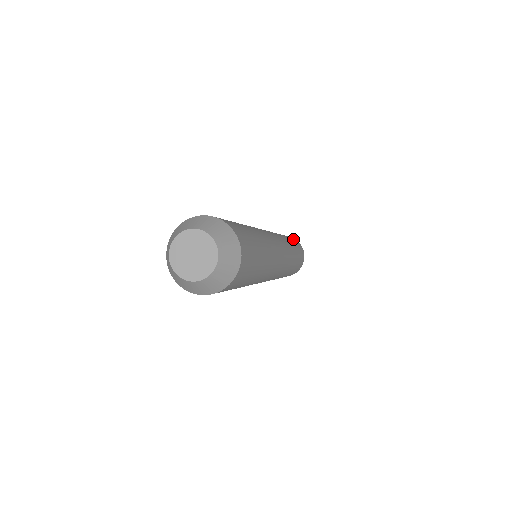
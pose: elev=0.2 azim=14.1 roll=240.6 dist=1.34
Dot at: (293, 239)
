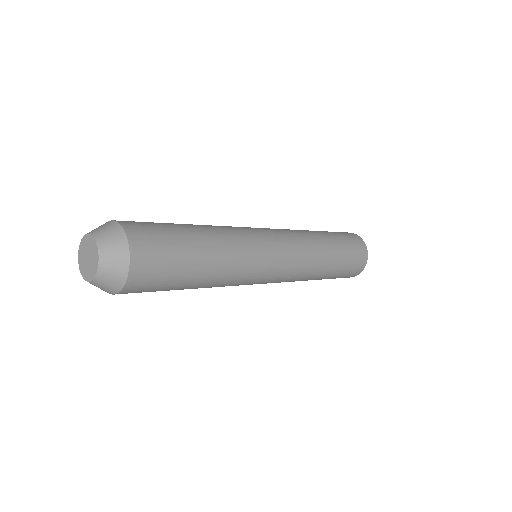
Dot at: (349, 237)
